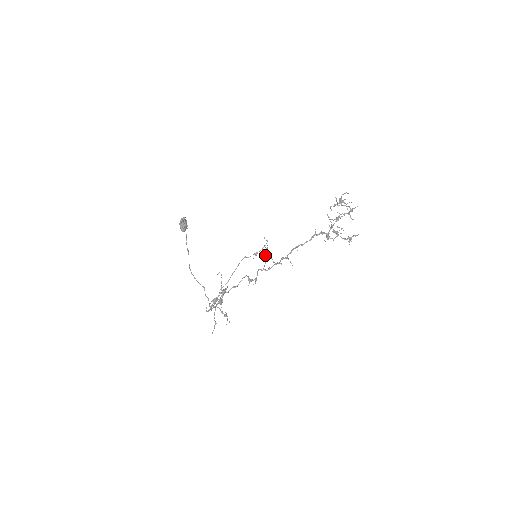
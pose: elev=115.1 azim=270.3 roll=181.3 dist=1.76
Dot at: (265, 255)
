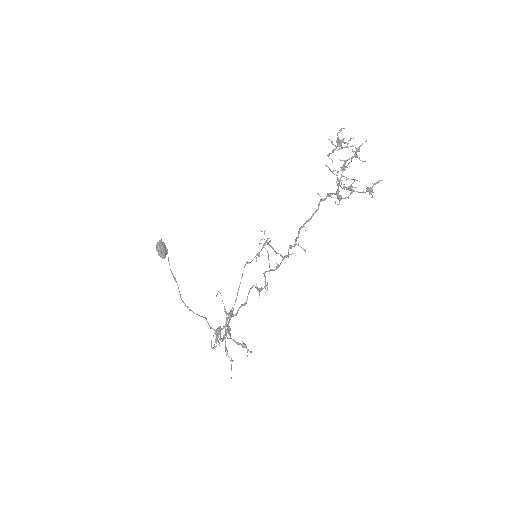
Dot at: (266, 250)
